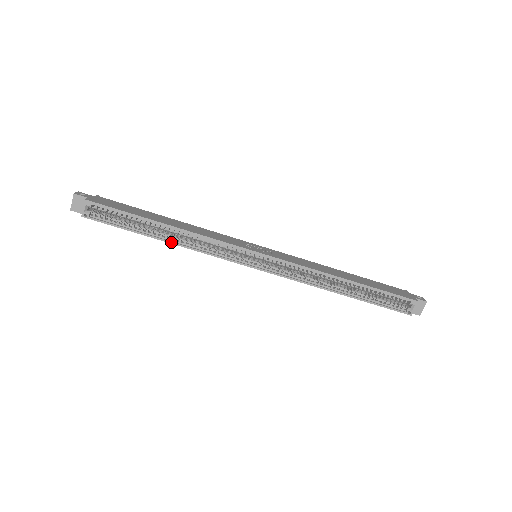
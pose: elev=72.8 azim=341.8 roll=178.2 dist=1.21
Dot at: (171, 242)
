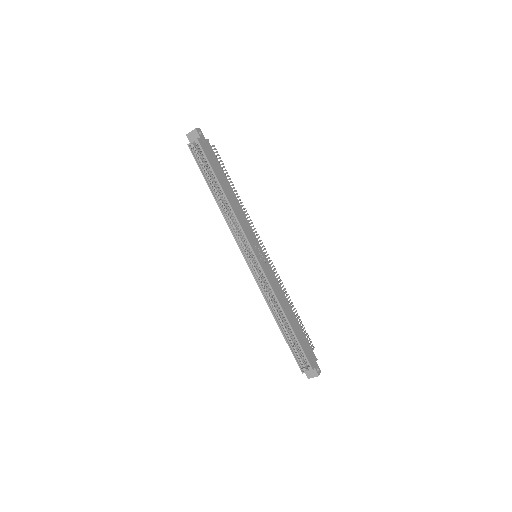
Dot at: (218, 204)
